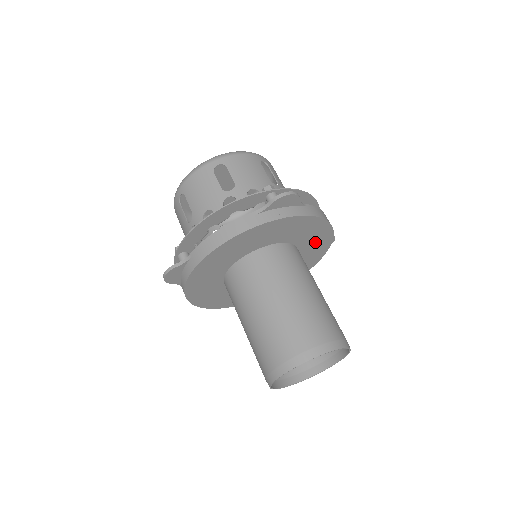
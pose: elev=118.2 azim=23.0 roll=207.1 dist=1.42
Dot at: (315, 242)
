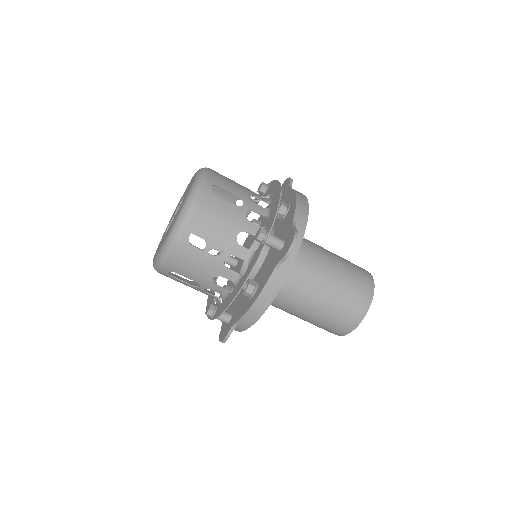
Dot at: occluded
